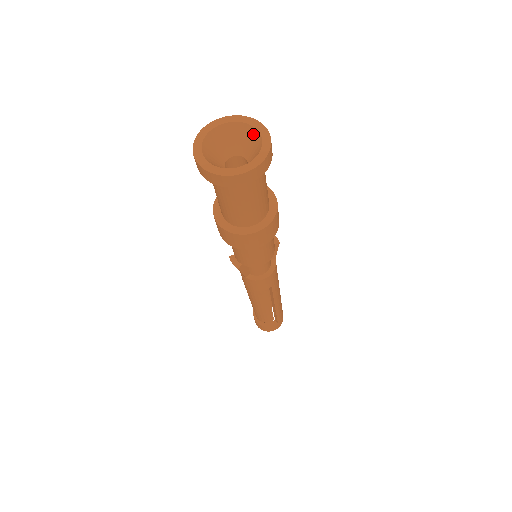
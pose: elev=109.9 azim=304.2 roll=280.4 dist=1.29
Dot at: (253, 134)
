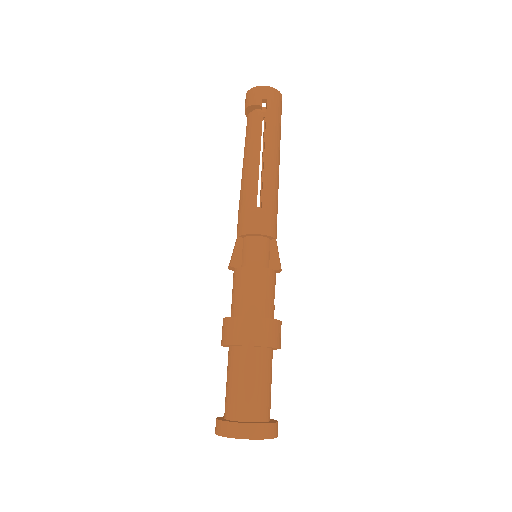
Dot at: occluded
